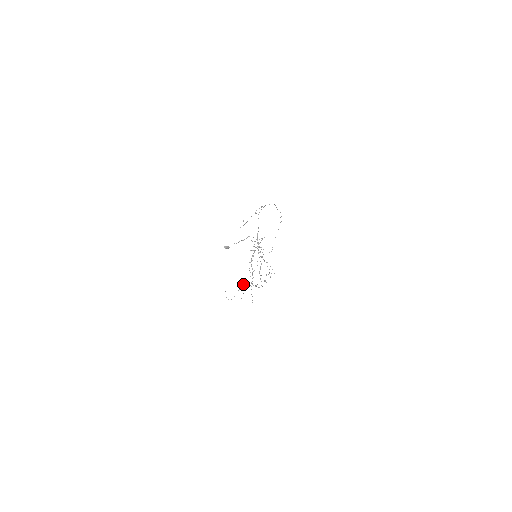
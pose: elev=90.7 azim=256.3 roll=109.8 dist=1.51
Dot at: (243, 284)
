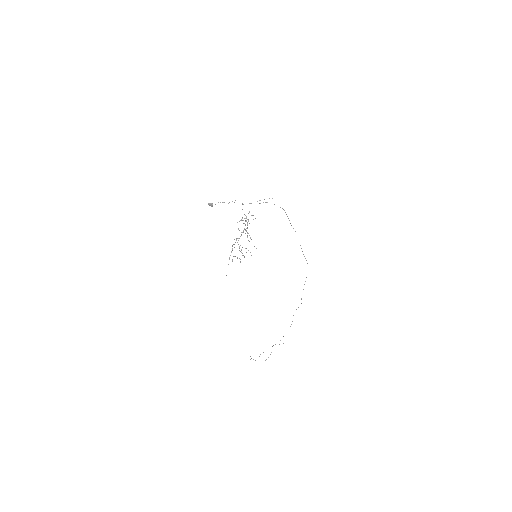
Dot at: occluded
